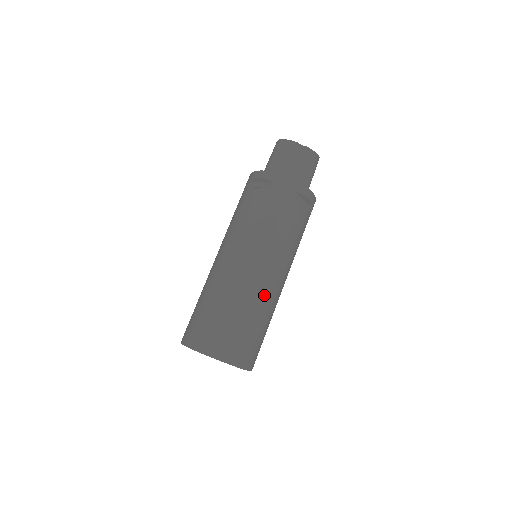
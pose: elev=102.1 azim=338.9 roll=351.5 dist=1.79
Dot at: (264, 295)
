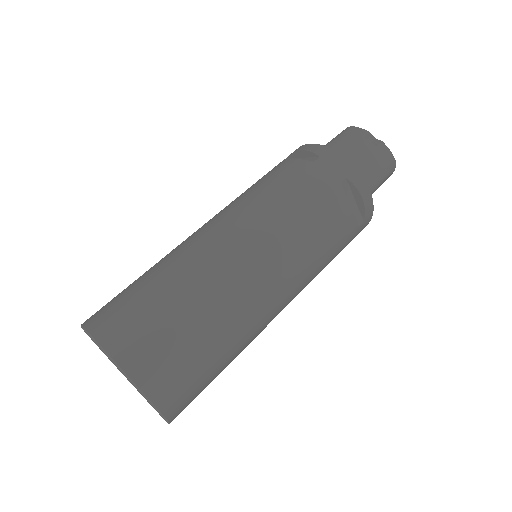
Dot at: (238, 295)
